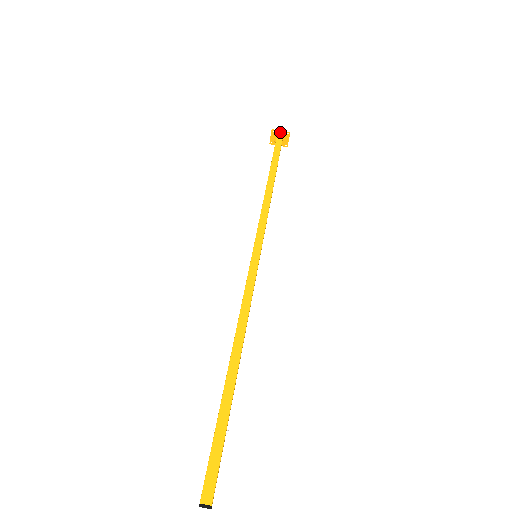
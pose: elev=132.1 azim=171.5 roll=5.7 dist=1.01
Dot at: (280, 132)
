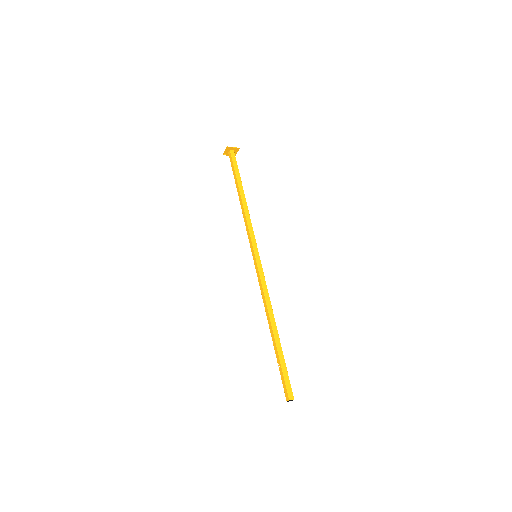
Dot at: (233, 148)
